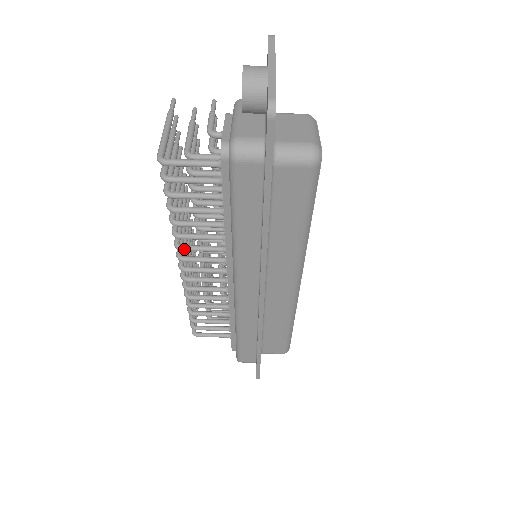
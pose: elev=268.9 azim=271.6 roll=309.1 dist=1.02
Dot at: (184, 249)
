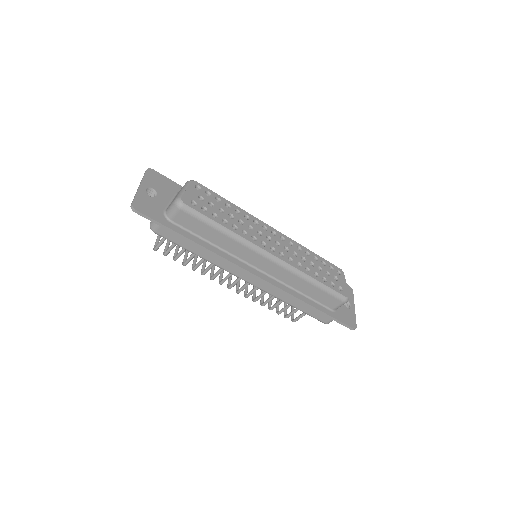
Dot at: (213, 278)
